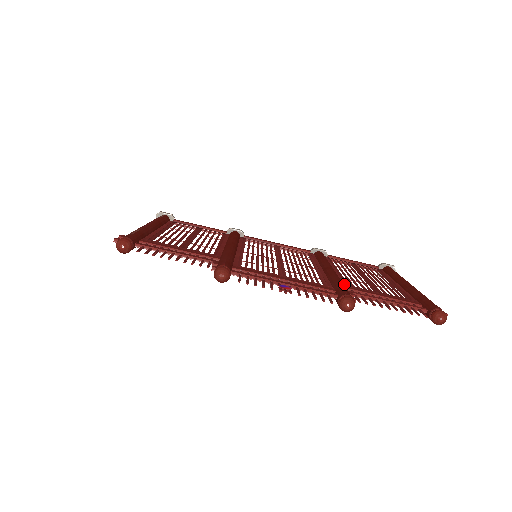
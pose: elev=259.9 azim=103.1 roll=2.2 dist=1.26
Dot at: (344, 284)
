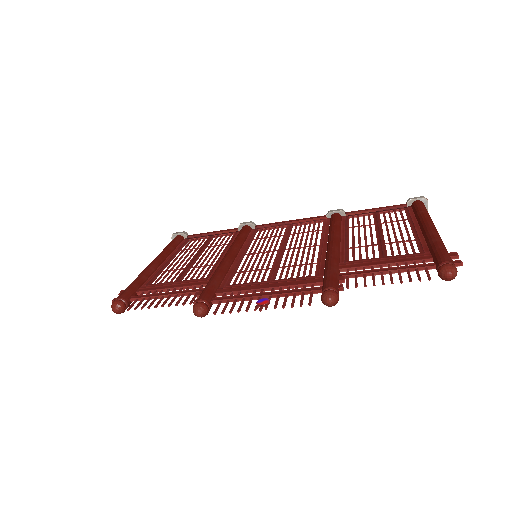
Dot at: (341, 262)
